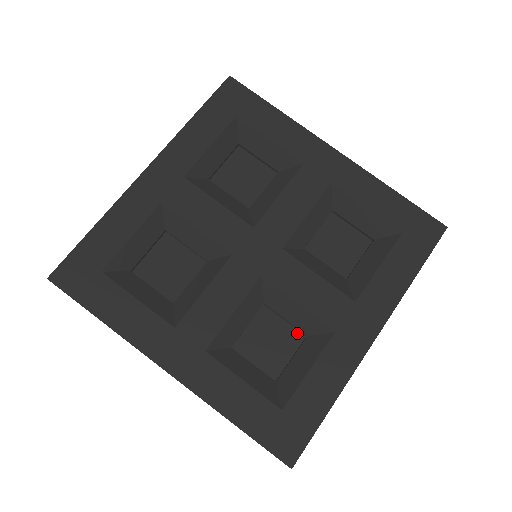
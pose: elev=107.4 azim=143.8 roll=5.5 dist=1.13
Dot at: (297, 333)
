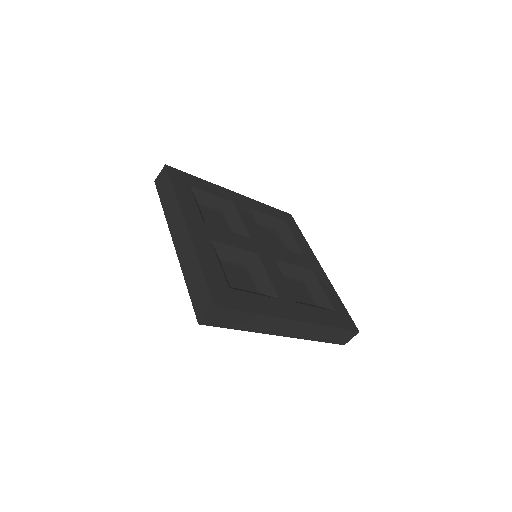
Dot at: (300, 283)
